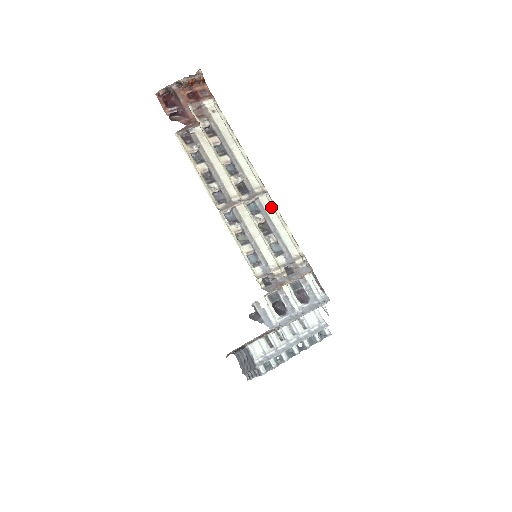
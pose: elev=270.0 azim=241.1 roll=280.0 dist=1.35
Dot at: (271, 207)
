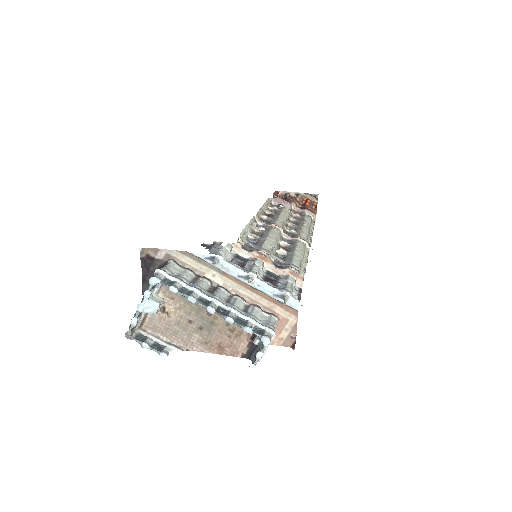
Dot at: (303, 247)
